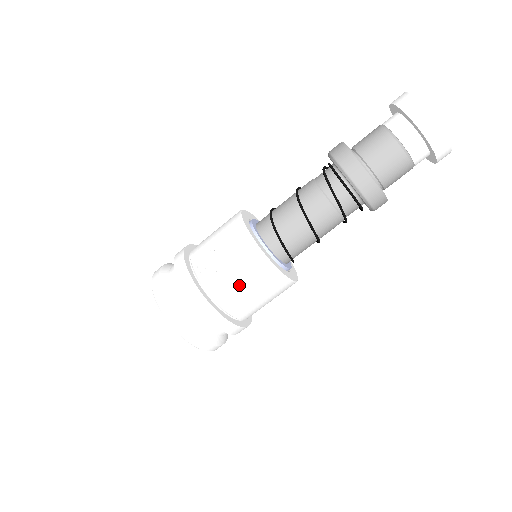
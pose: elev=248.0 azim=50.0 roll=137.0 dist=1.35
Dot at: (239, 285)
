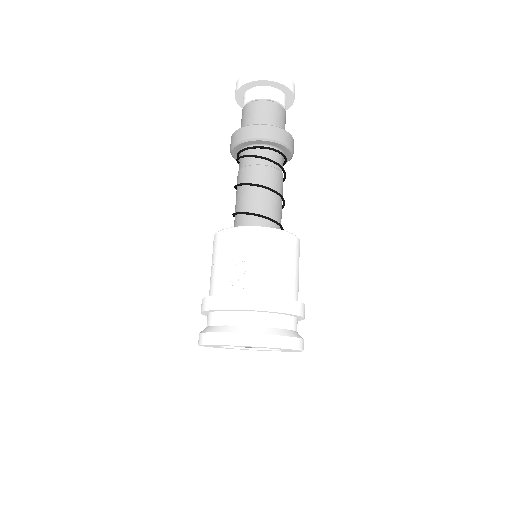
Dot at: (278, 266)
